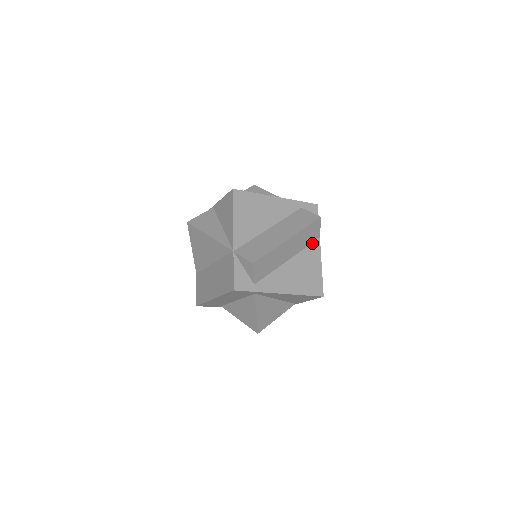
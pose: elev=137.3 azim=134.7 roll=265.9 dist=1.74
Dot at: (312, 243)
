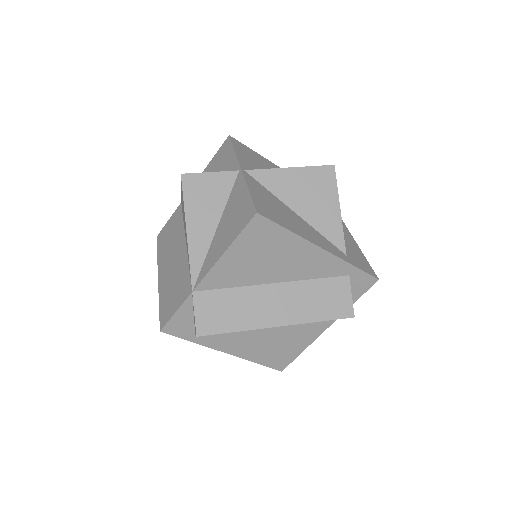
Dot at: occluded
